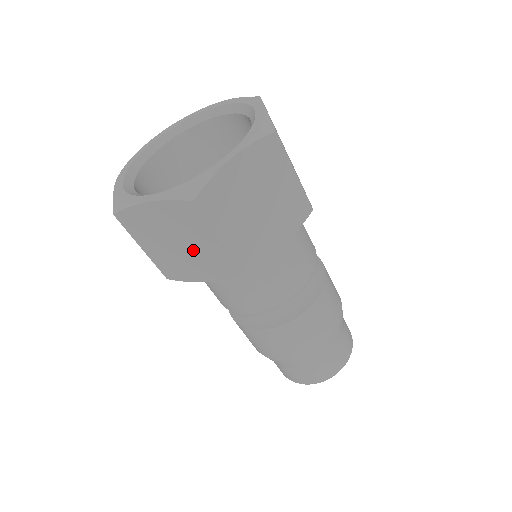
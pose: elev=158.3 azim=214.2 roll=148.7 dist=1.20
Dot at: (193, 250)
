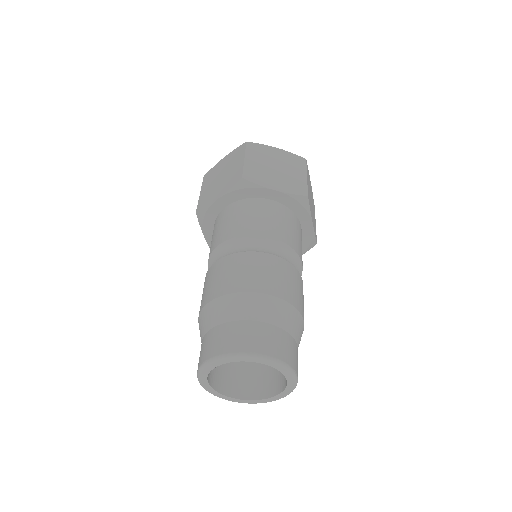
Dot at: (284, 173)
